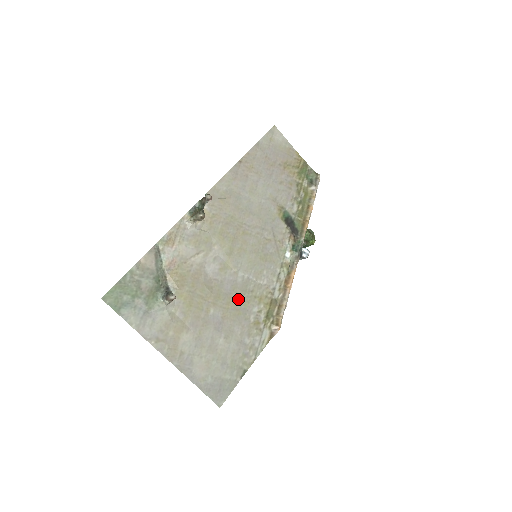
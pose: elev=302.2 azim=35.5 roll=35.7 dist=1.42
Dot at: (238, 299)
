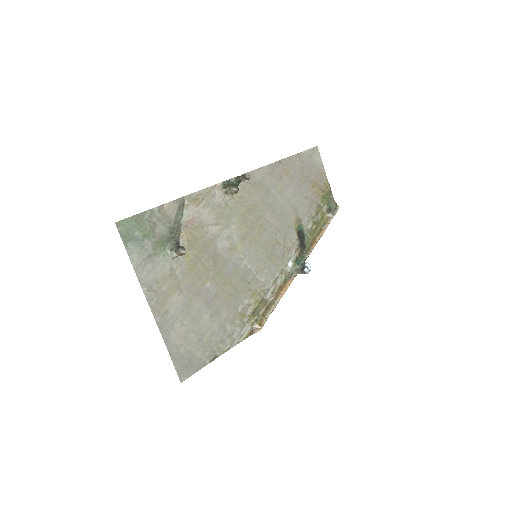
Dot at: (235, 284)
